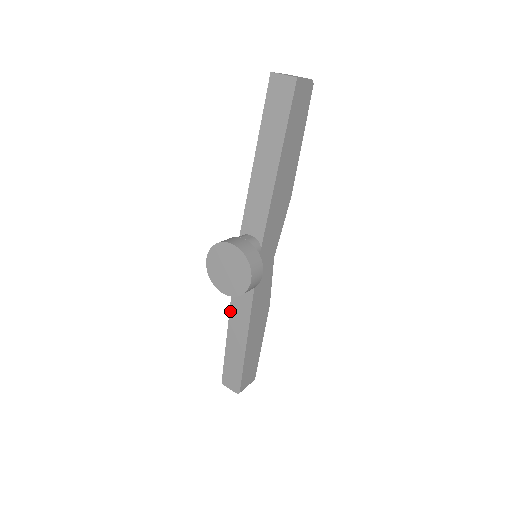
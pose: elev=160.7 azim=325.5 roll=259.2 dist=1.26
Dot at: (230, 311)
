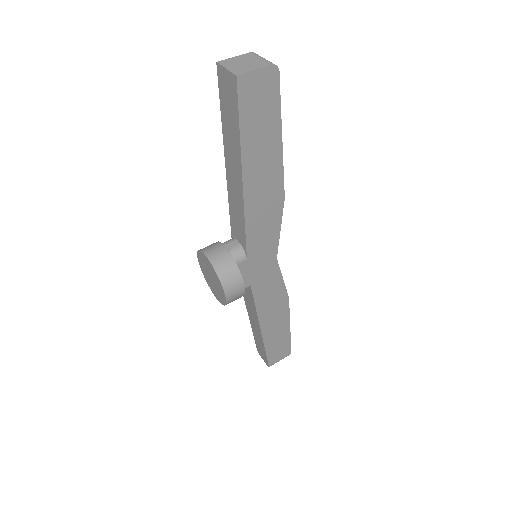
Dot at: (244, 300)
